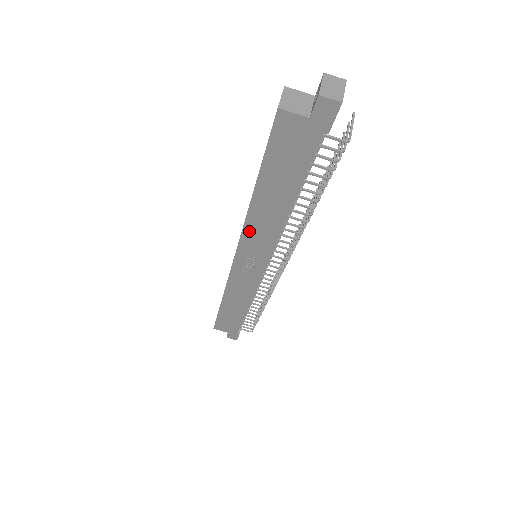
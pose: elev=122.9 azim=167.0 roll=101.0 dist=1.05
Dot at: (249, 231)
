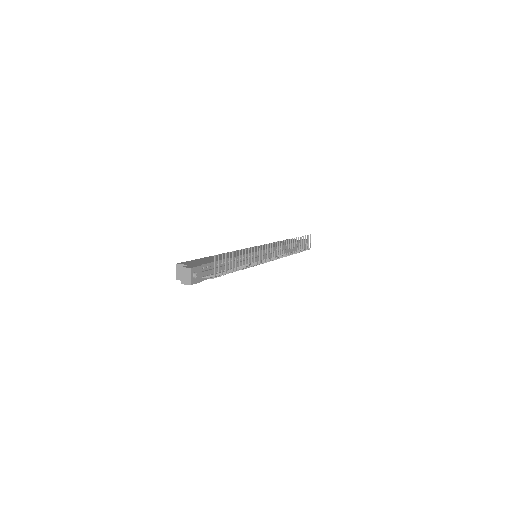
Dot at: occluded
